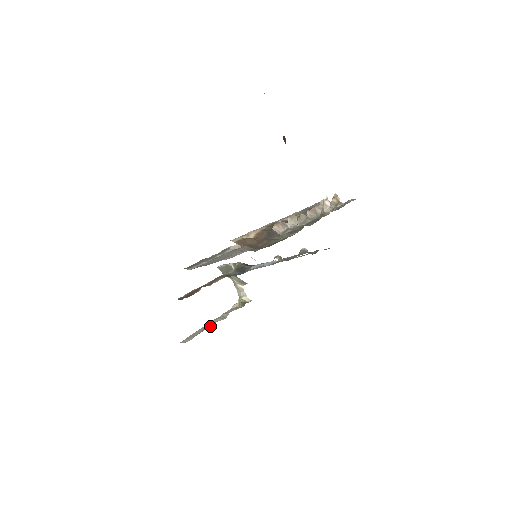
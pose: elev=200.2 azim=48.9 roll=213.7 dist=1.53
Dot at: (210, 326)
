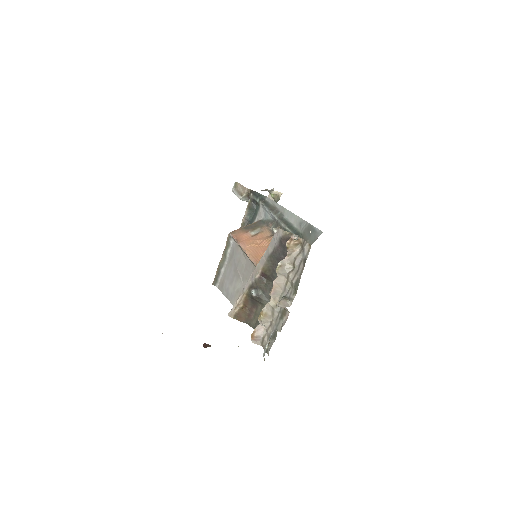
Dot at: occluded
